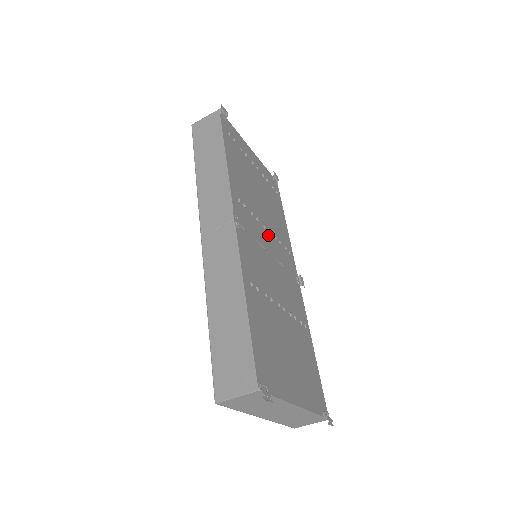
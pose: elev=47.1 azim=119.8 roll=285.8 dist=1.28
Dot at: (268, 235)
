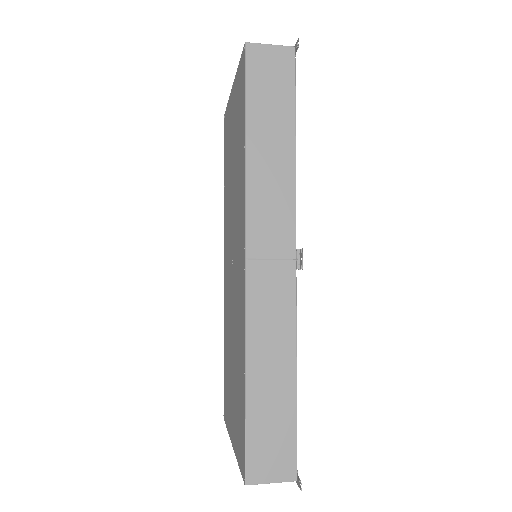
Dot at: occluded
